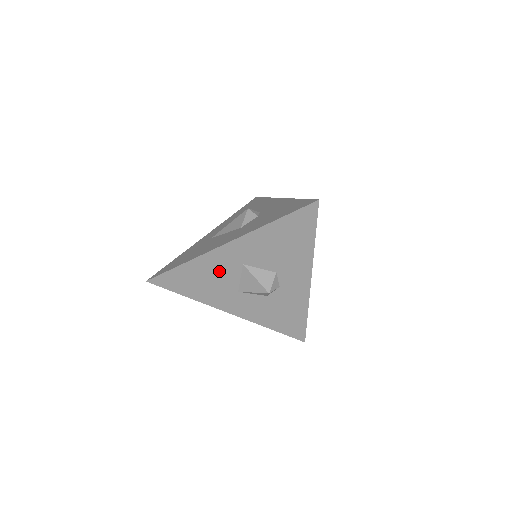
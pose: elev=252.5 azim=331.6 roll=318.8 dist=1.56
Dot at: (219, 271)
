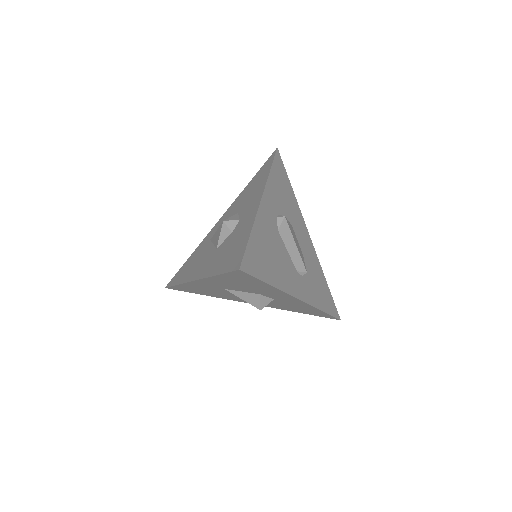
Dot at: (210, 289)
